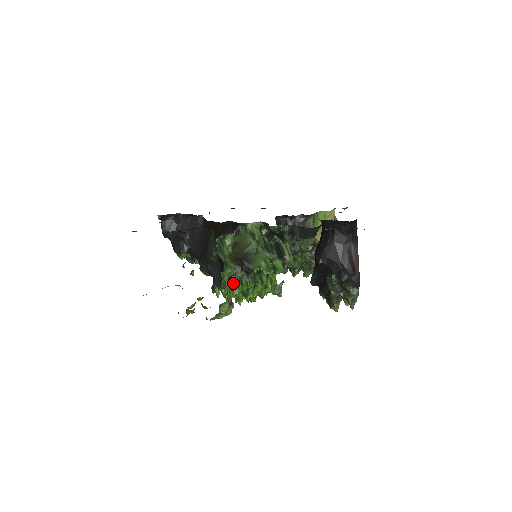
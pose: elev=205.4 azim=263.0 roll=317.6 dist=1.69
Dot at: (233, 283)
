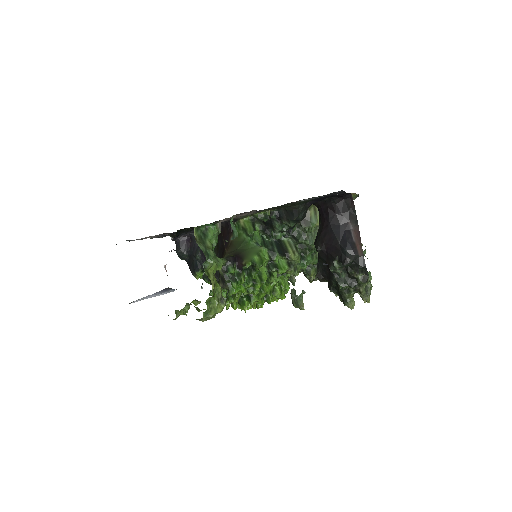
Dot at: (227, 282)
